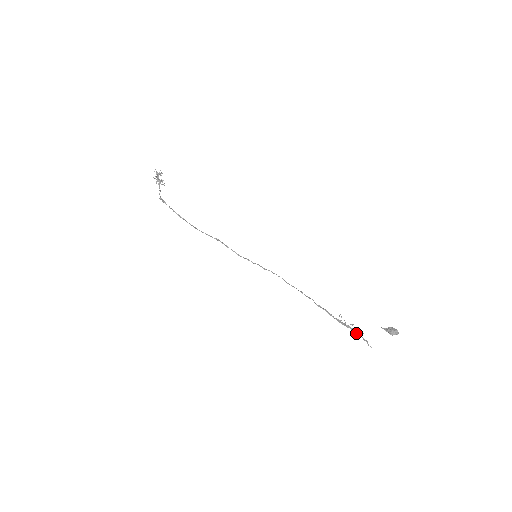
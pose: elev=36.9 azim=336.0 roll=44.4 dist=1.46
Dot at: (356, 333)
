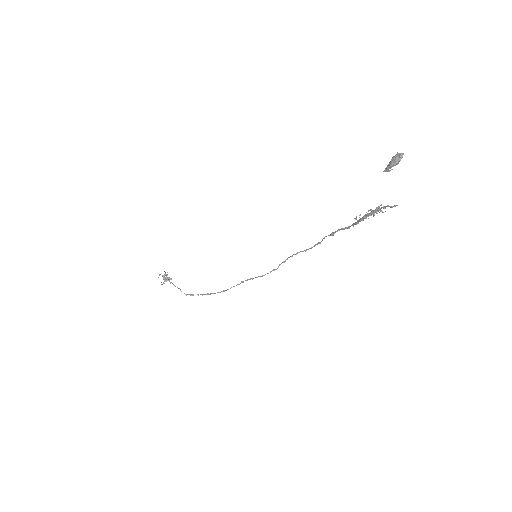
Dot at: (371, 212)
